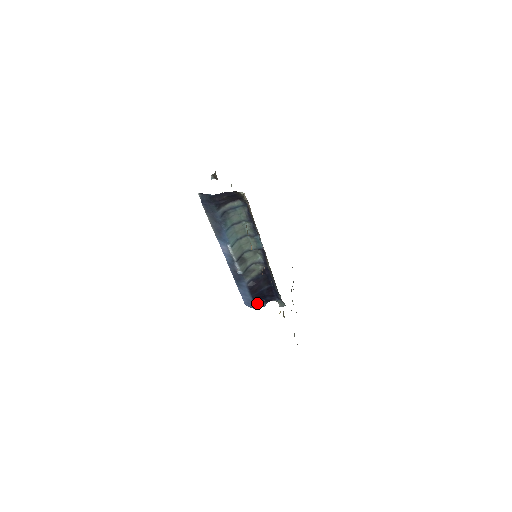
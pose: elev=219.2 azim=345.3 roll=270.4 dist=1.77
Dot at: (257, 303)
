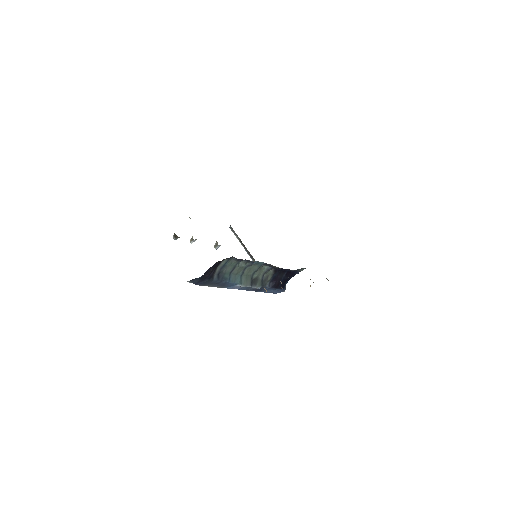
Dot at: (284, 287)
